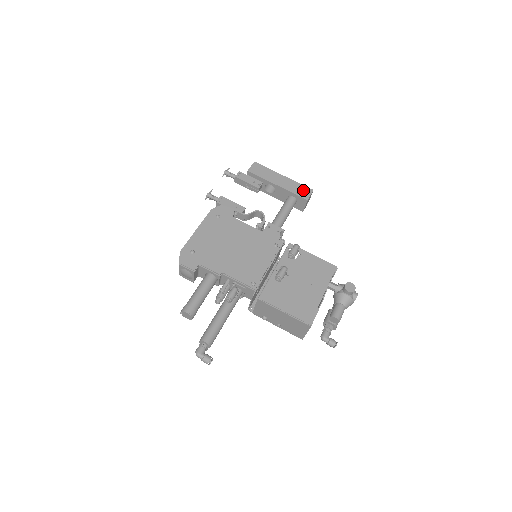
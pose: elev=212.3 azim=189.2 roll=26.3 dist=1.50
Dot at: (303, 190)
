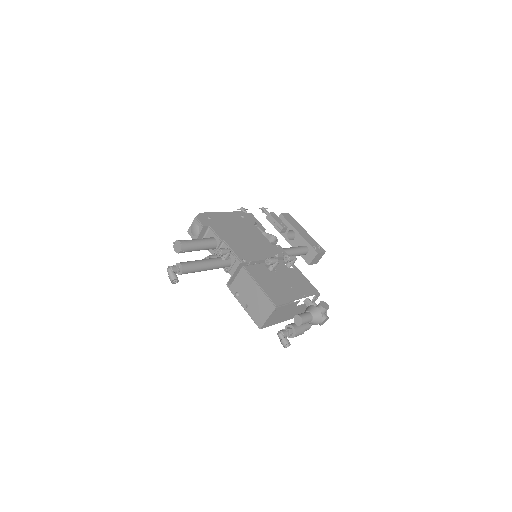
Dot at: (317, 247)
